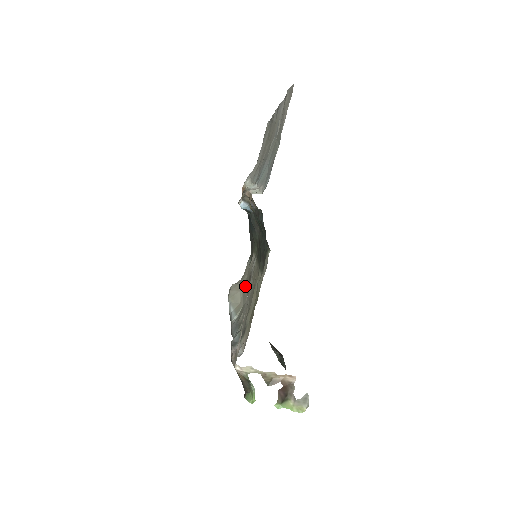
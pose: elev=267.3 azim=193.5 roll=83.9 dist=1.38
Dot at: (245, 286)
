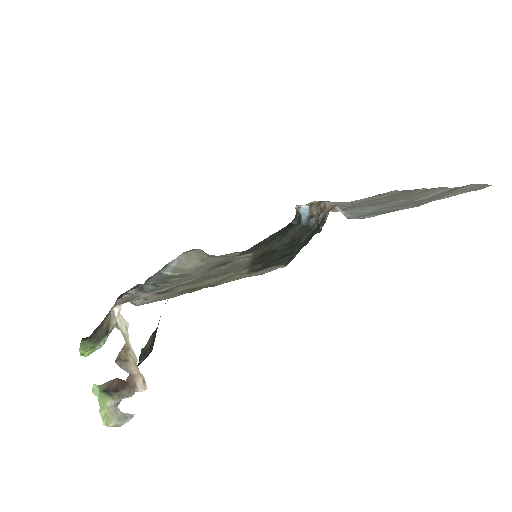
Dot at: (210, 264)
